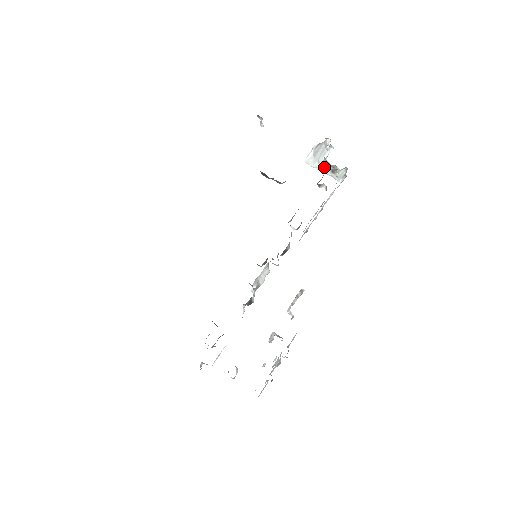
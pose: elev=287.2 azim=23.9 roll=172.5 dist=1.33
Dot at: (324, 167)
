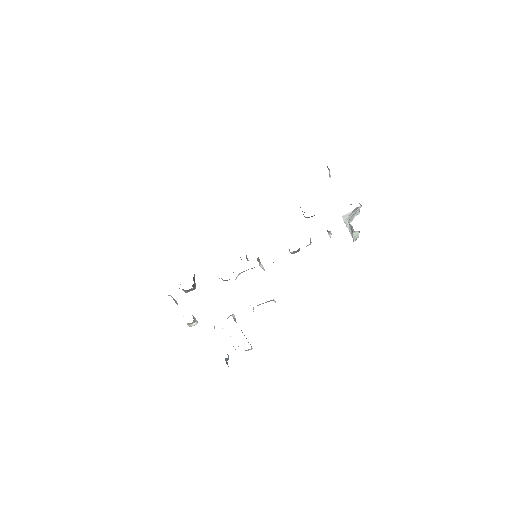
Dot at: (349, 225)
